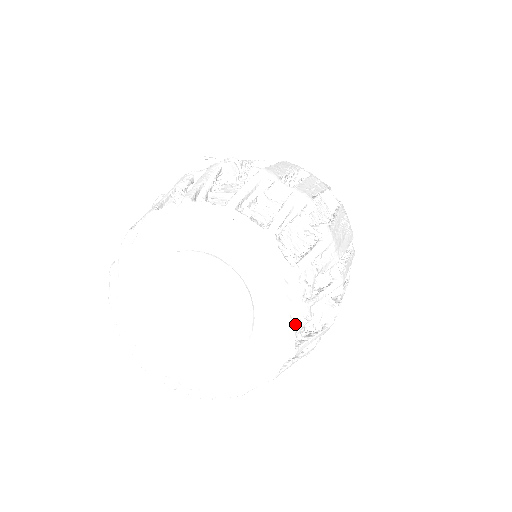
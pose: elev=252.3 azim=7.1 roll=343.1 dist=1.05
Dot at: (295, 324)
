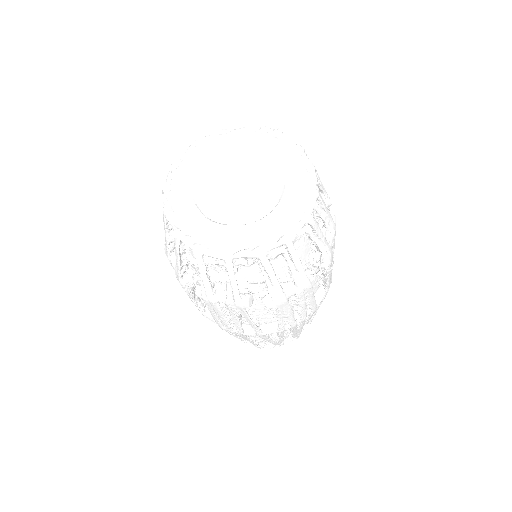
Dot at: (281, 135)
